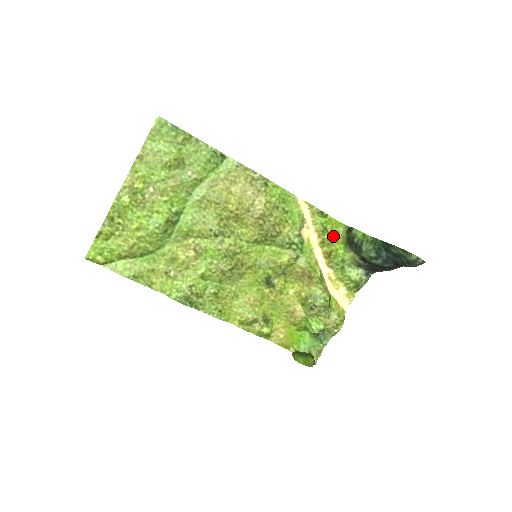
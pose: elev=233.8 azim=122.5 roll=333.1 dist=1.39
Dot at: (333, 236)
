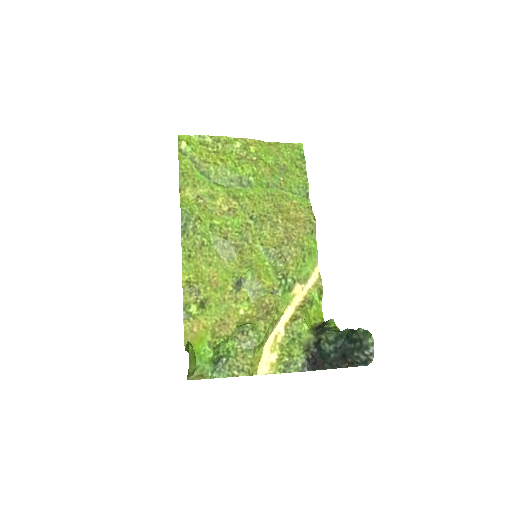
Dot at: (310, 316)
